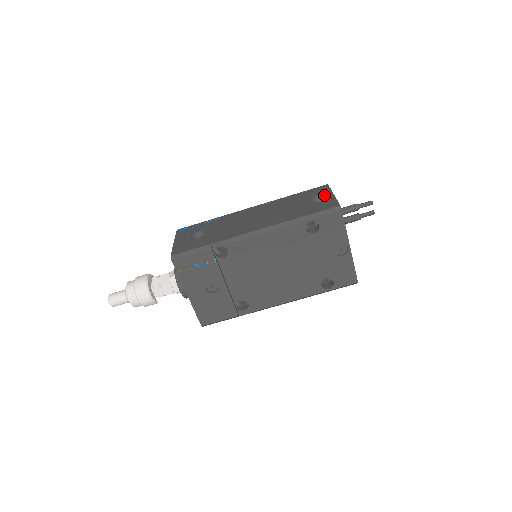
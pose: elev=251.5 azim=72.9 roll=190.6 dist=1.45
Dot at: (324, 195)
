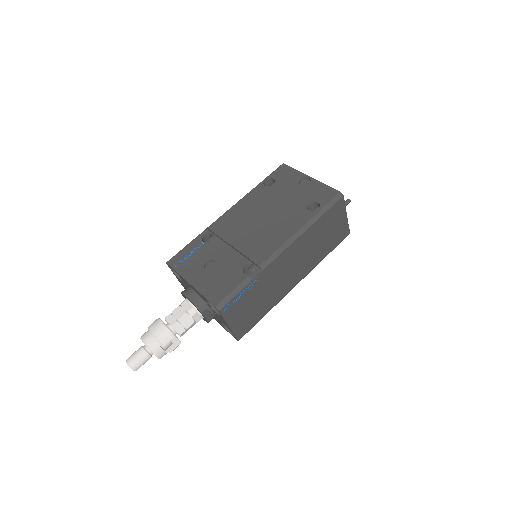
Dot at: occluded
